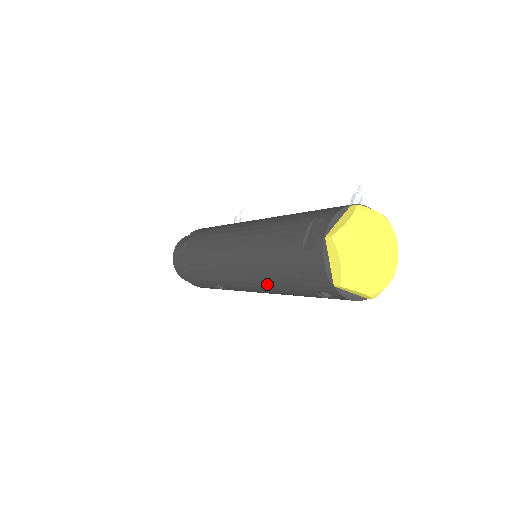
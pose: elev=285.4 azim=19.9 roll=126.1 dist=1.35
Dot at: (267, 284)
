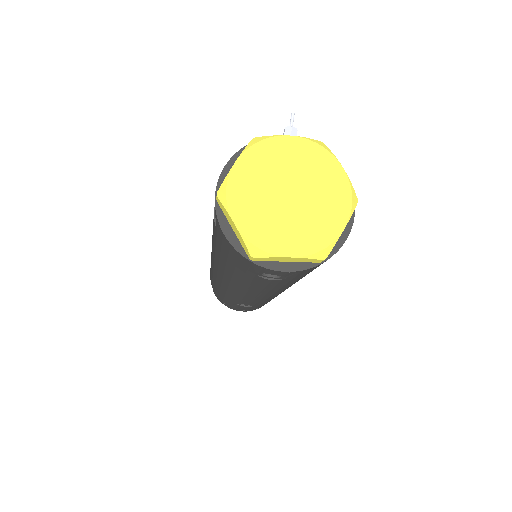
Dot at: (240, 285)
